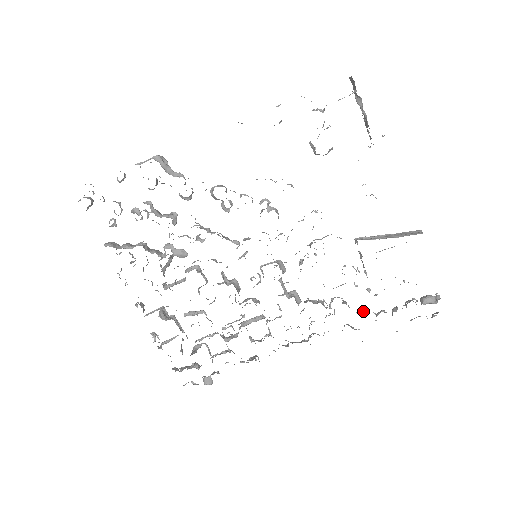
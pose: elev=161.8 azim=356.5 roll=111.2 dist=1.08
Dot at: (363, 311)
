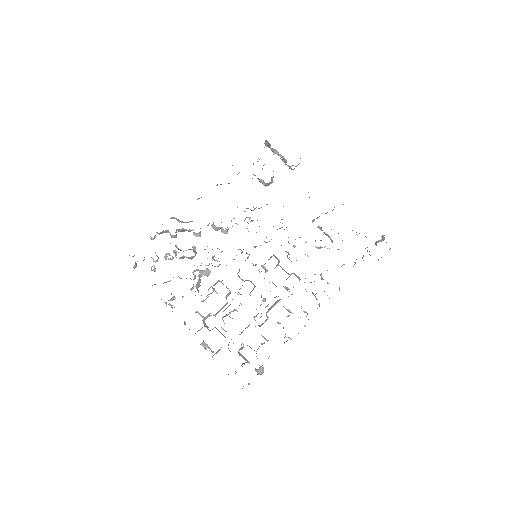
Dot at: occluded
